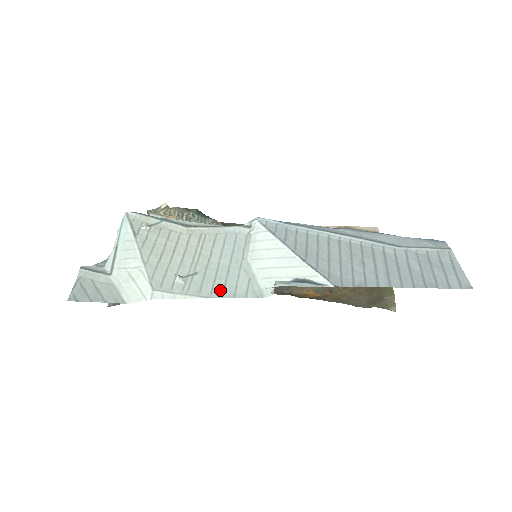
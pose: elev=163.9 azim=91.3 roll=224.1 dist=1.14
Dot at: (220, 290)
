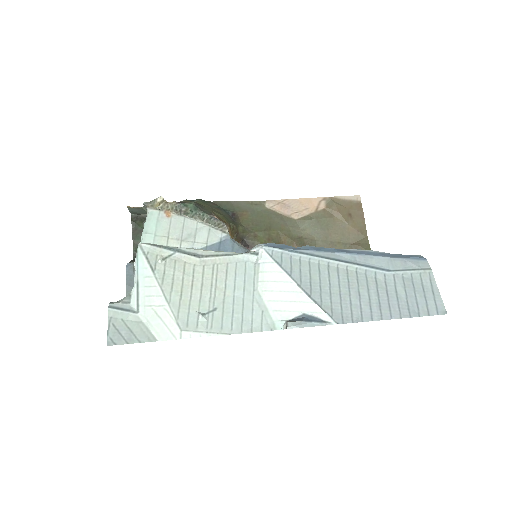
Dot at: (239, 325)
